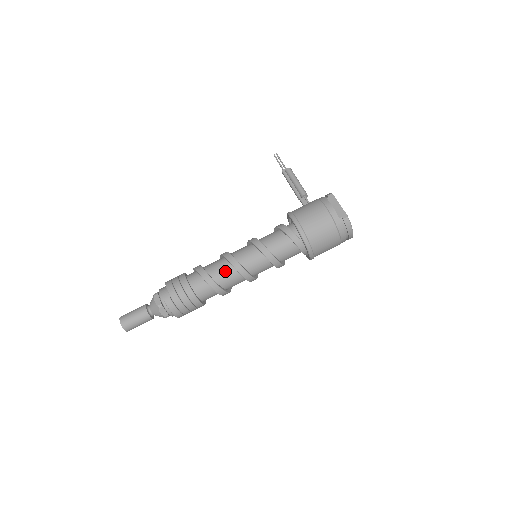
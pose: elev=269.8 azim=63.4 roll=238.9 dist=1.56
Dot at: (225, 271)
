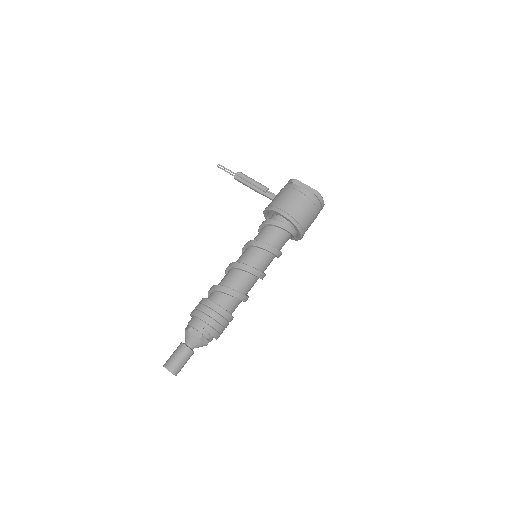
Dot at: (242, 279)
